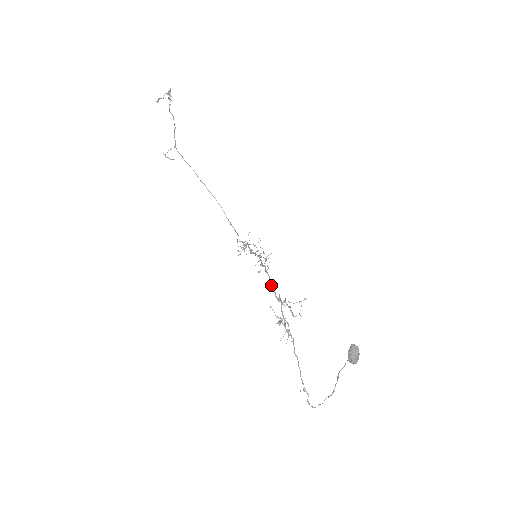
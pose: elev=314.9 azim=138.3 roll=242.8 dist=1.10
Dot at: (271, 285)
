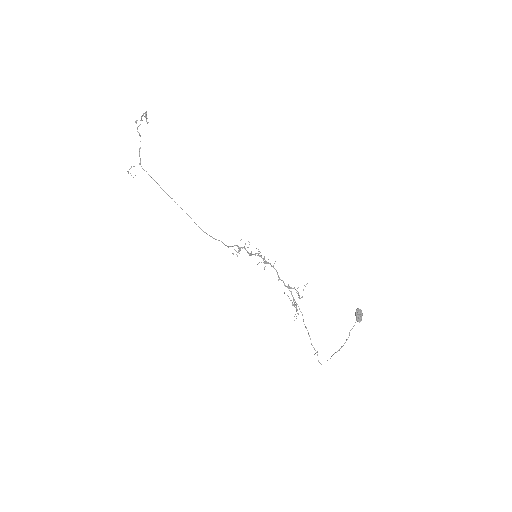
Dot at: (279, 277)
